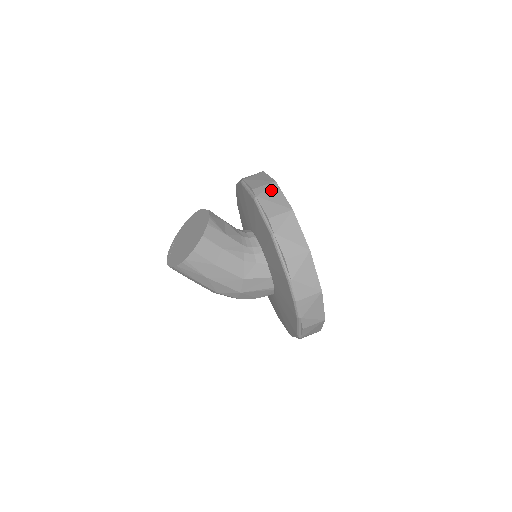
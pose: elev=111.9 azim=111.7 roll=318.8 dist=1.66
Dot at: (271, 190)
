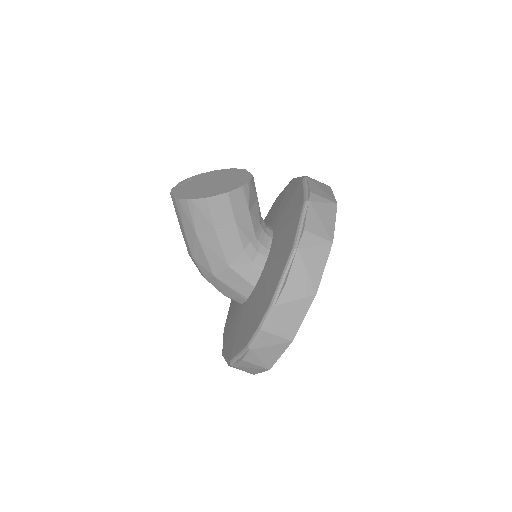
Dot at: (327, 207)
